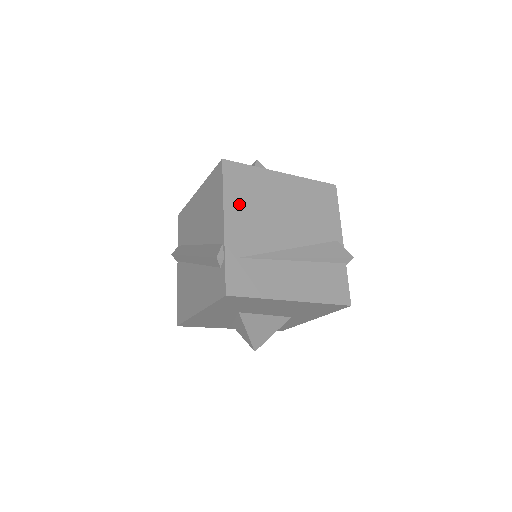
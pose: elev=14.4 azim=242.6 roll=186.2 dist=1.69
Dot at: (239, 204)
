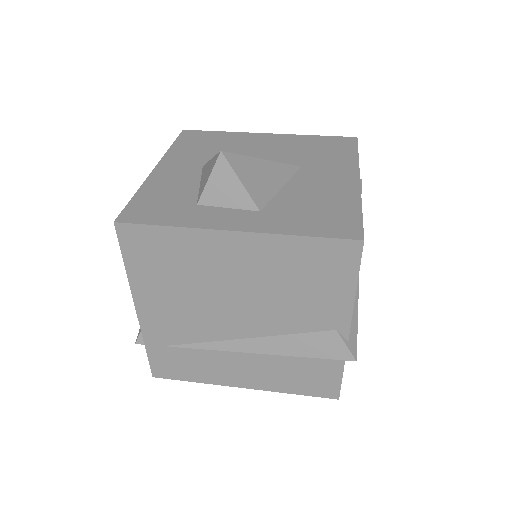
Dot at: (154, 287)
